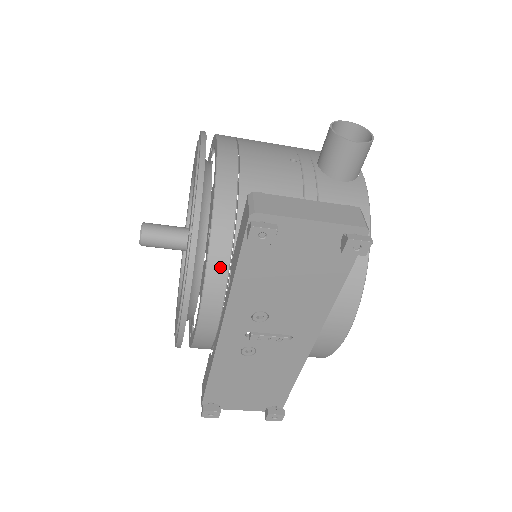
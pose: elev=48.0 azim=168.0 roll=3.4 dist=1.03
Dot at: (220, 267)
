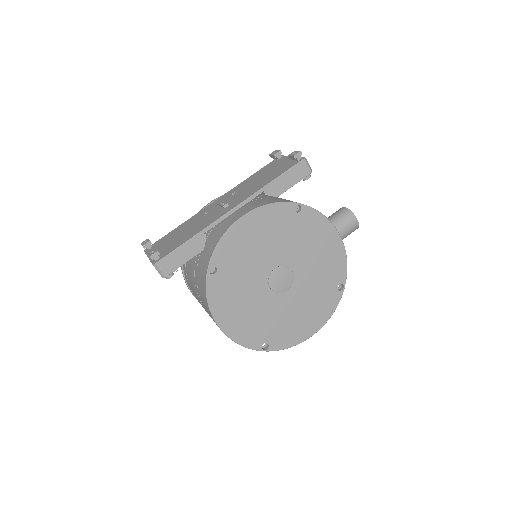
Dot at: occluded
